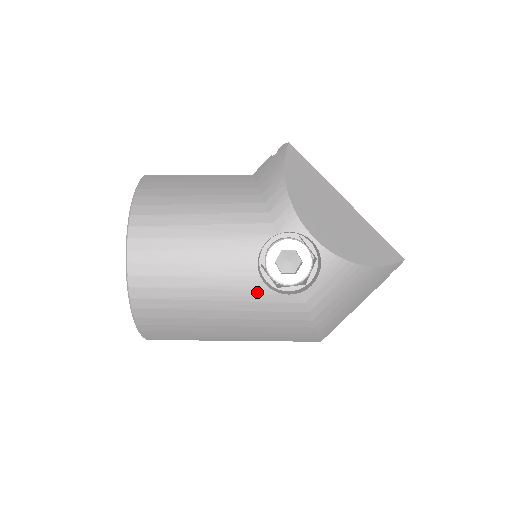
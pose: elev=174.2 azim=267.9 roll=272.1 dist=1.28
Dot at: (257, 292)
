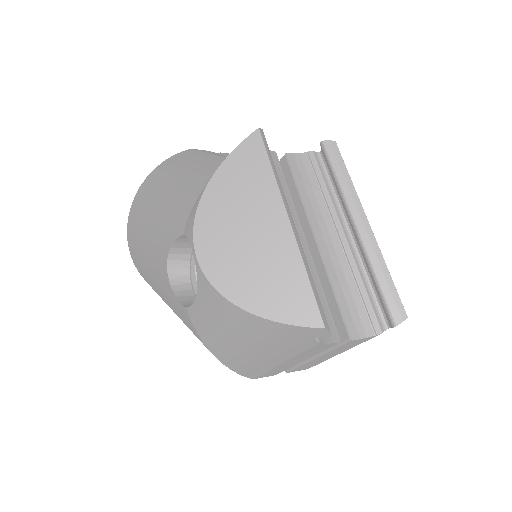
Dot at: (168, 289)
